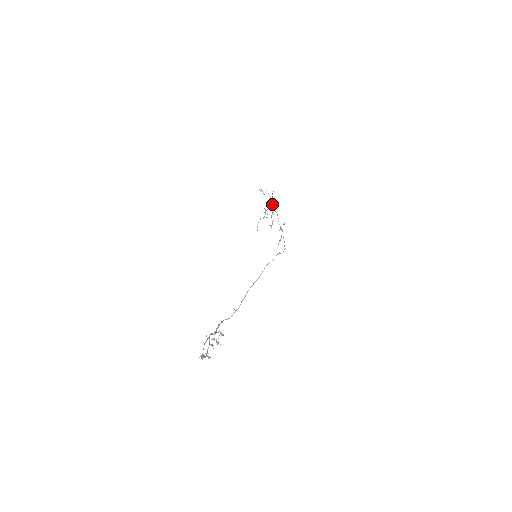
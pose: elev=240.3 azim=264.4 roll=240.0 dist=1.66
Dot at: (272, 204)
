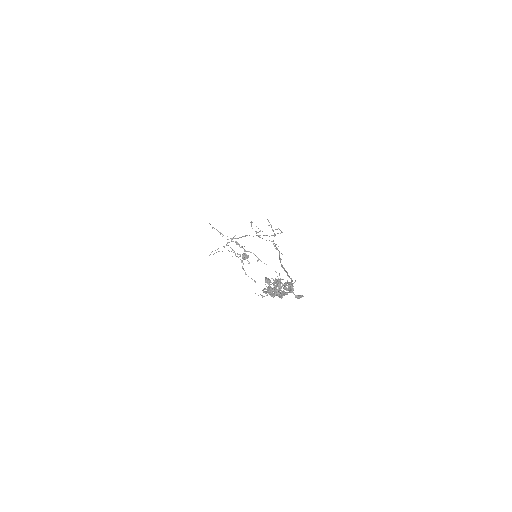
Dot at: occluded
